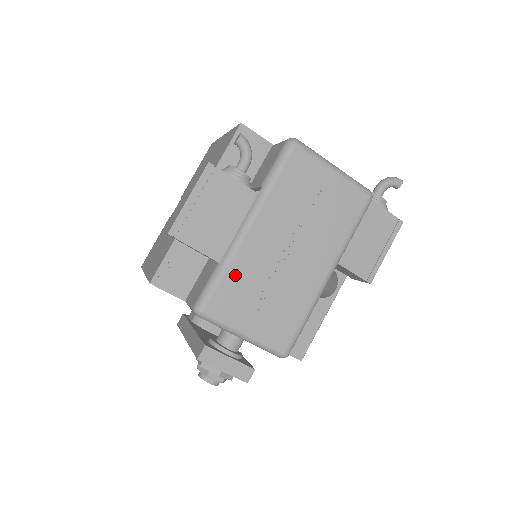
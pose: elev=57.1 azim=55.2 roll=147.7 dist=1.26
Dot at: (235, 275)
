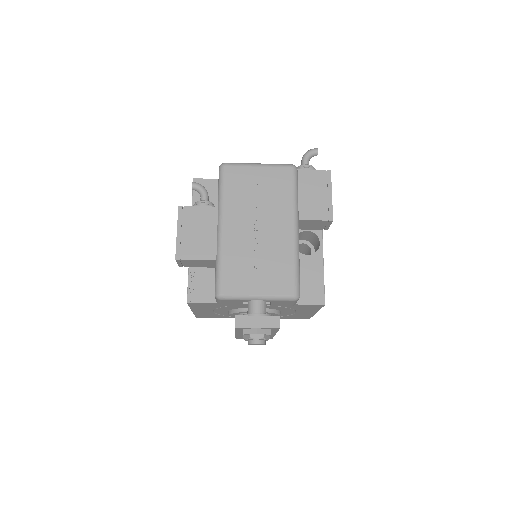
Dot at: (229, 260)
